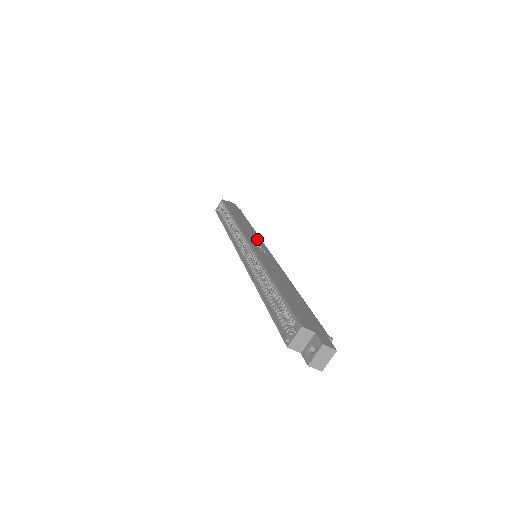
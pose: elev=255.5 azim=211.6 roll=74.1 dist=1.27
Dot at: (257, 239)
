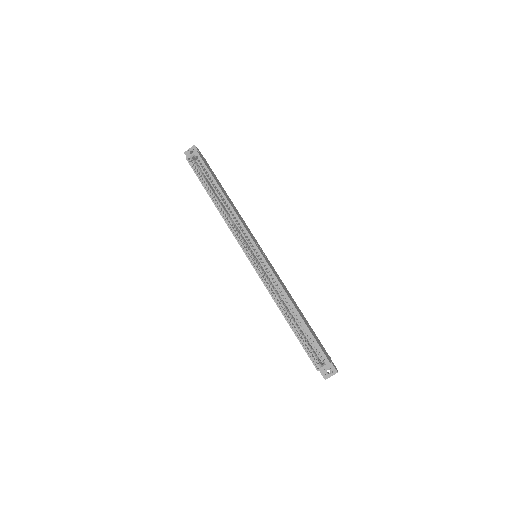
Dot at: (251, 233)
